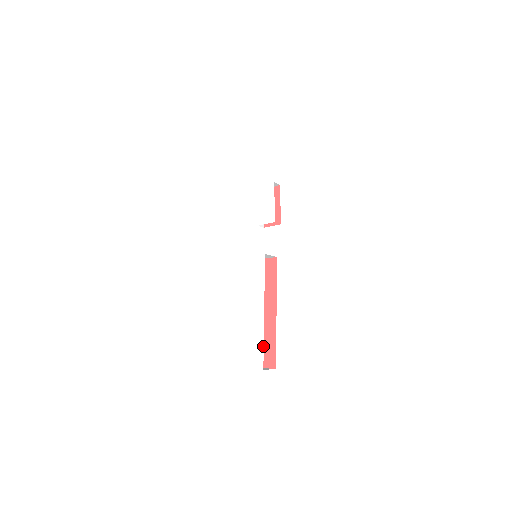
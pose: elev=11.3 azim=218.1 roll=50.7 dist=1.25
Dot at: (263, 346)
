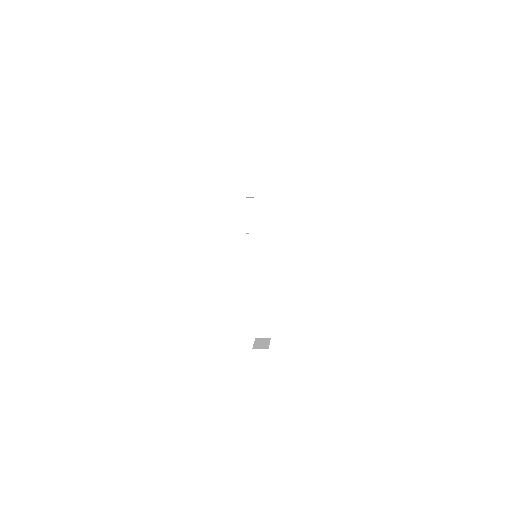
Dot at: occluded
